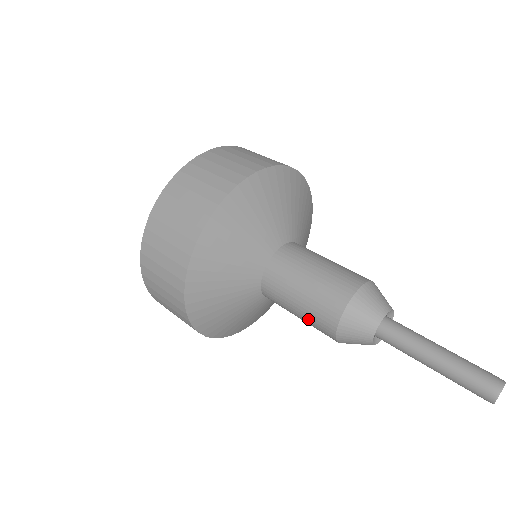
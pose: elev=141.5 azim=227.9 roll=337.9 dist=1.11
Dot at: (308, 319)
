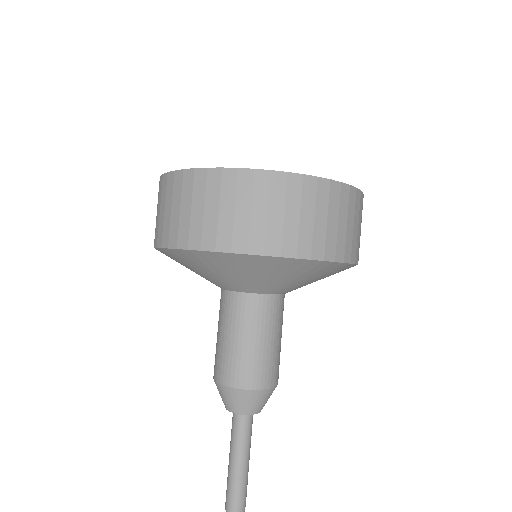
Dot at: occluded
